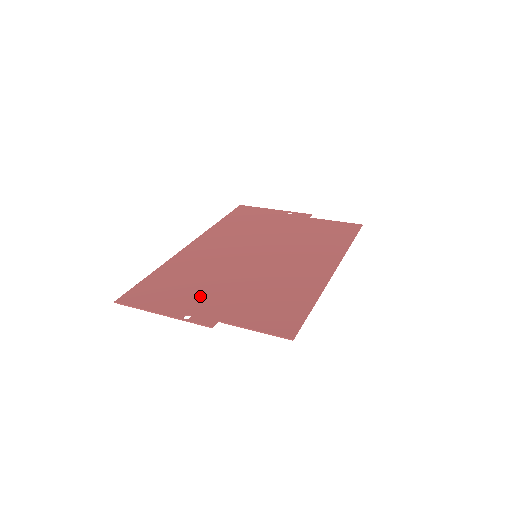
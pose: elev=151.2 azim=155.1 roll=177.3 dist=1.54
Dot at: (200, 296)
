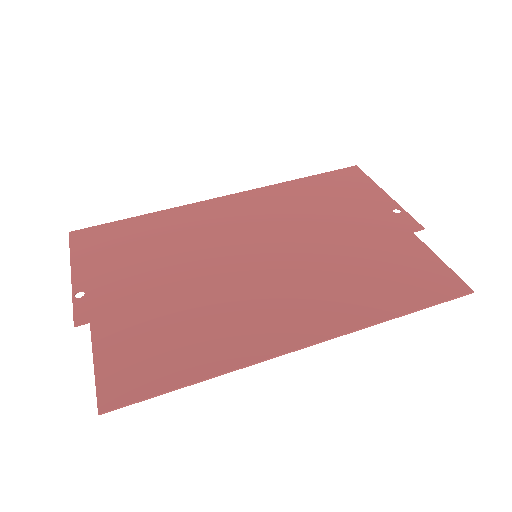
Dot at: (126, 276)
